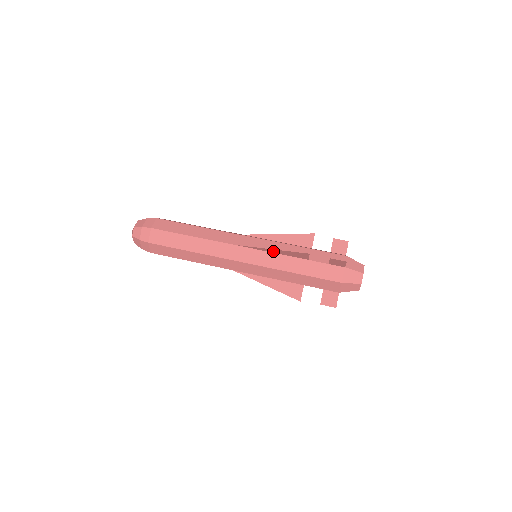
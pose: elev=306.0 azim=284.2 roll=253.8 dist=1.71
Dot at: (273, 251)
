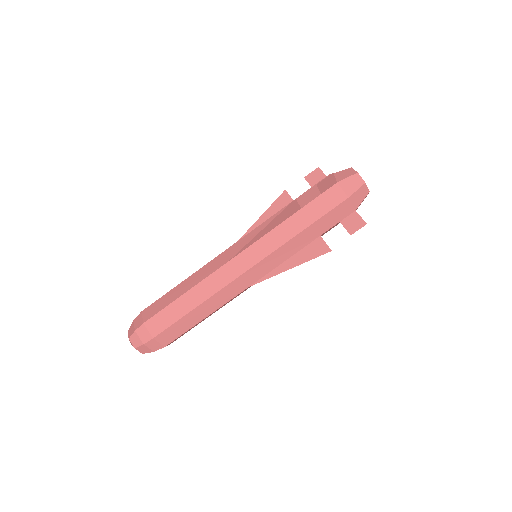
Dot at: (288, 264)
